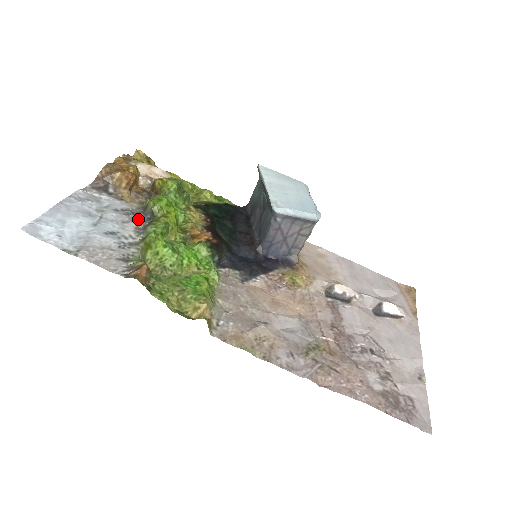
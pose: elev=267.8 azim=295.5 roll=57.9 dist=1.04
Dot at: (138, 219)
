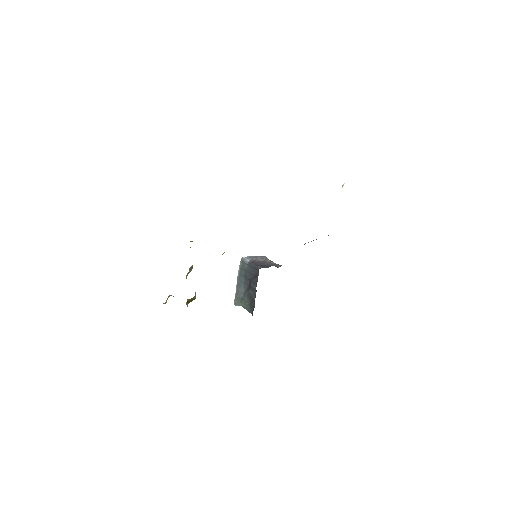
Dot at: occluded
